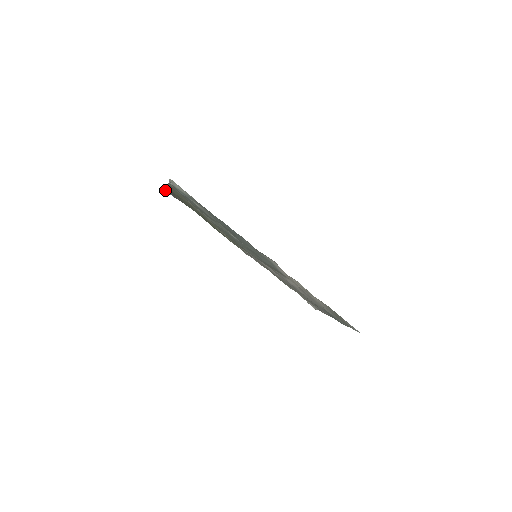
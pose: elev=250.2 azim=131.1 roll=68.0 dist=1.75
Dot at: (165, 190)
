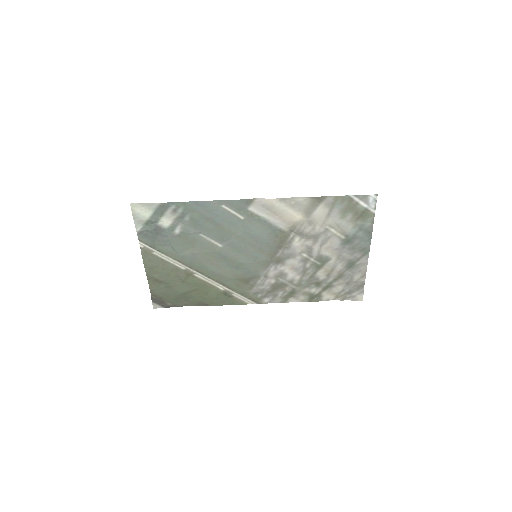
Dot at: (153, 307)
